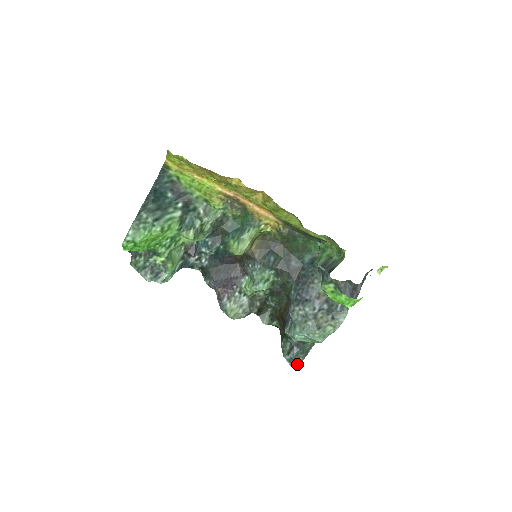
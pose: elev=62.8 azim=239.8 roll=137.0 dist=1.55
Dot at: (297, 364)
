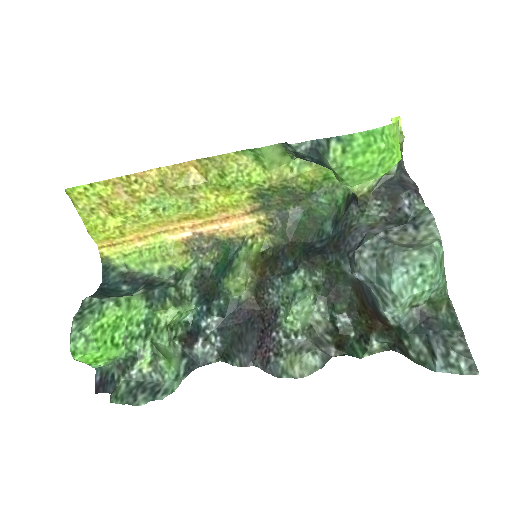
Dot at: (464, 358)
